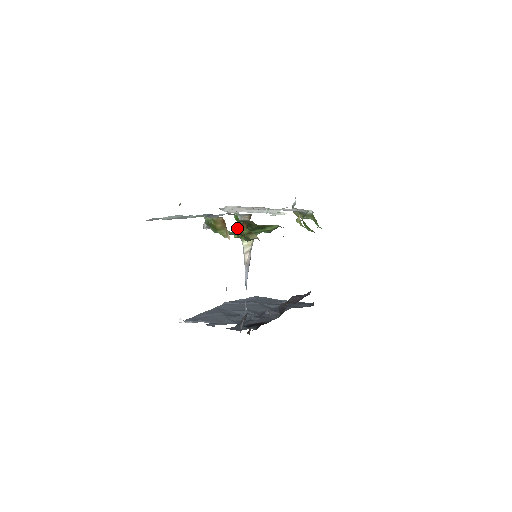
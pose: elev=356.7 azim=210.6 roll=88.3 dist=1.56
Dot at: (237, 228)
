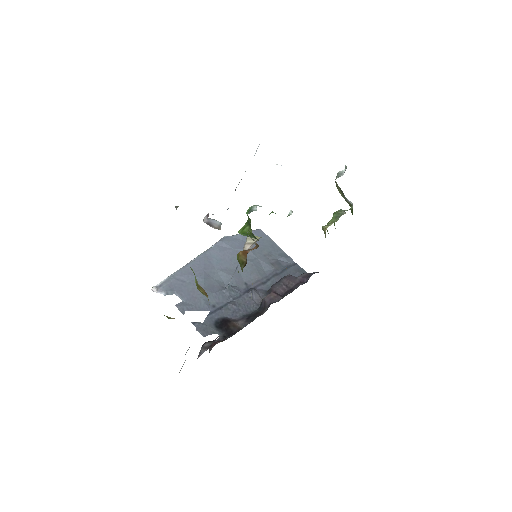
Dot at: (245, 225)
